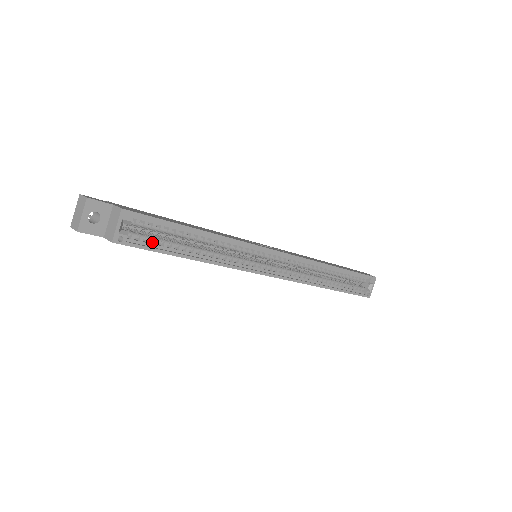
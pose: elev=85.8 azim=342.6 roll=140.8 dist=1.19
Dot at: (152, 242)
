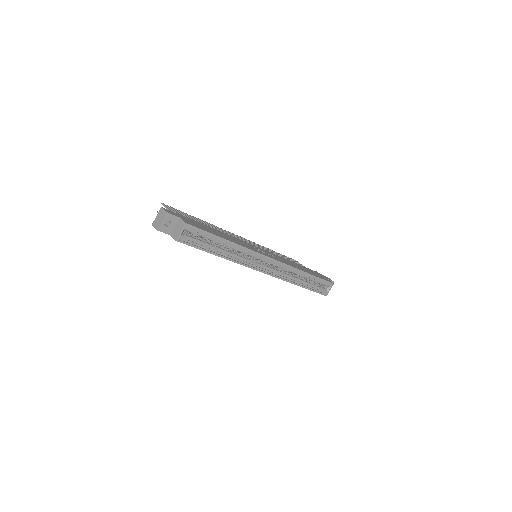
Dot at: (197, 242)
